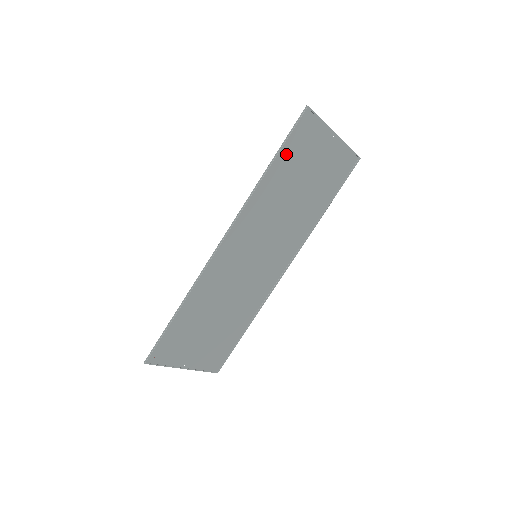
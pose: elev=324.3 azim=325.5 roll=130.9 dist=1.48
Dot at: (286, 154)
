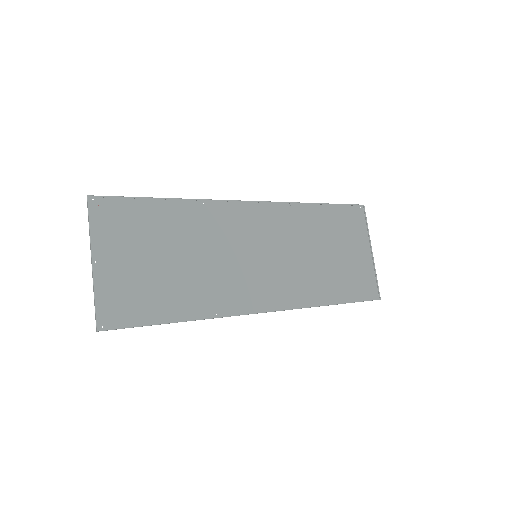
Dot at: (333, 215)
